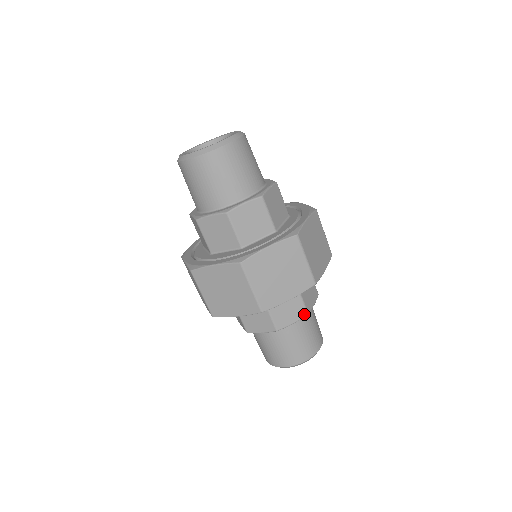
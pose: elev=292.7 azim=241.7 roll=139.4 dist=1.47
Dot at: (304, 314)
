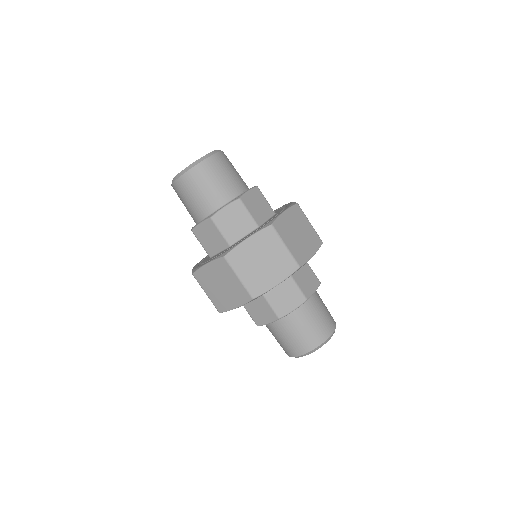
Dot at: (303, 300)
